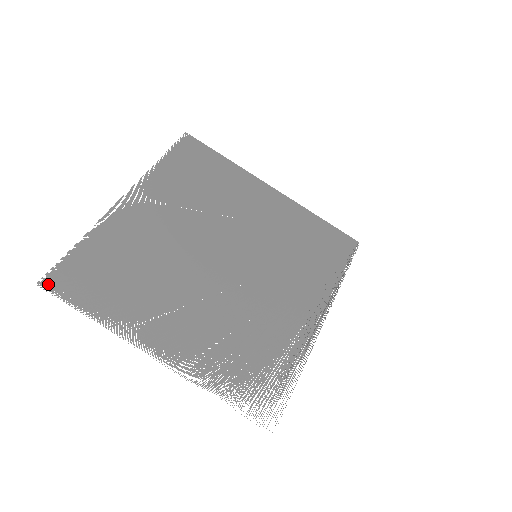
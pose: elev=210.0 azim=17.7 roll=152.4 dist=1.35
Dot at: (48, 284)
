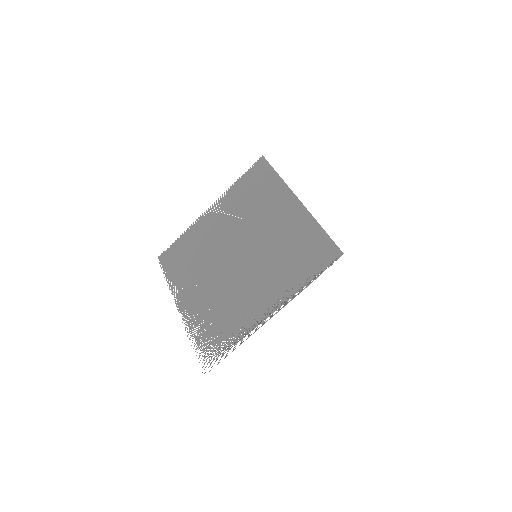
Dot at: (160, 259)
